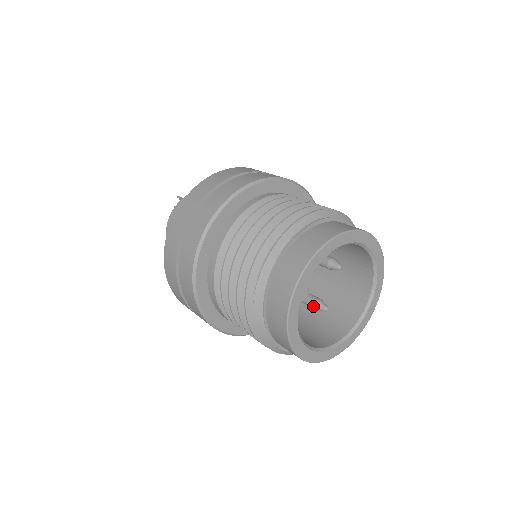
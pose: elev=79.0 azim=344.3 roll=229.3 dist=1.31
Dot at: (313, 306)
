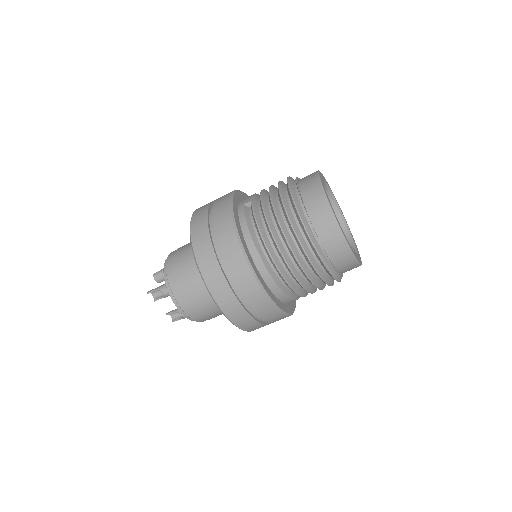
Dot at: occluded
